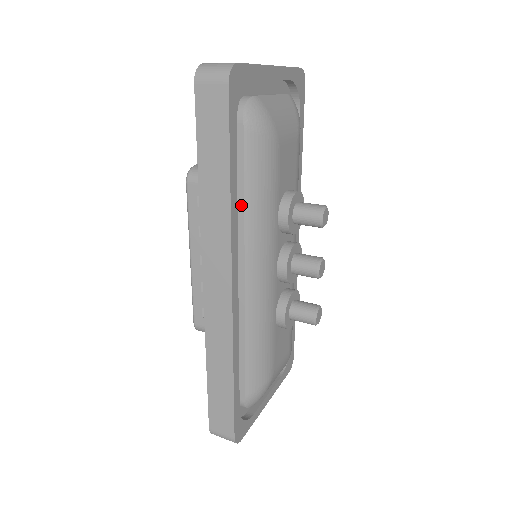
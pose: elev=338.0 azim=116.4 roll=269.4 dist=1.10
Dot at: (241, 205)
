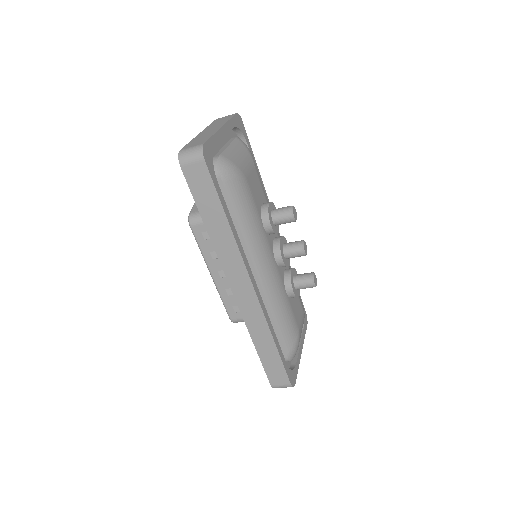
Dot at: (238, 230)
